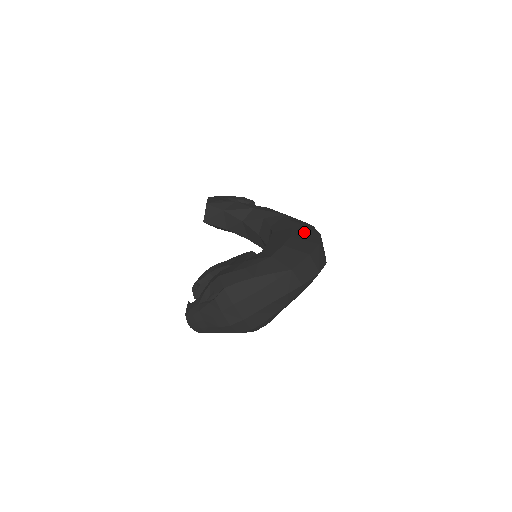
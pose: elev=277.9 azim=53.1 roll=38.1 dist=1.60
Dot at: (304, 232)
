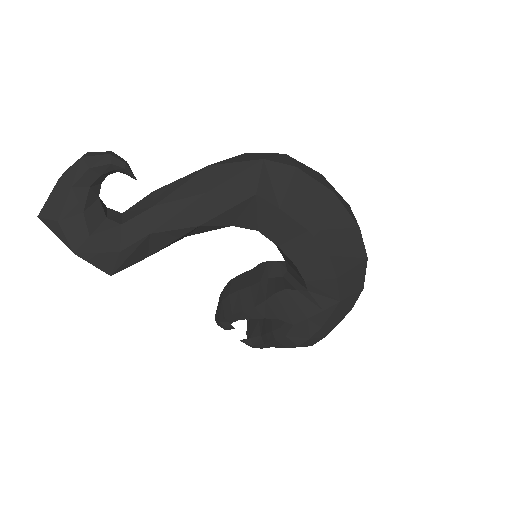
Dot at: (325, 221)
